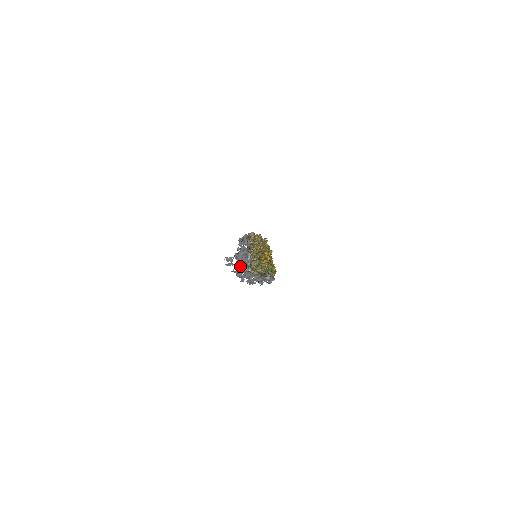
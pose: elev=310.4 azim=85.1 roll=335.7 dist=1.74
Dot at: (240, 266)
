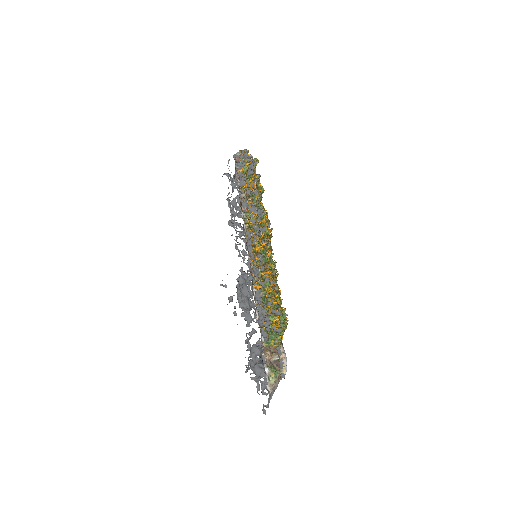
Dot at: (254, 362)
